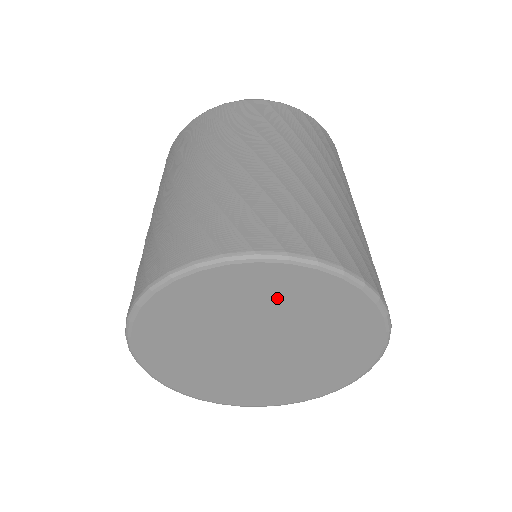
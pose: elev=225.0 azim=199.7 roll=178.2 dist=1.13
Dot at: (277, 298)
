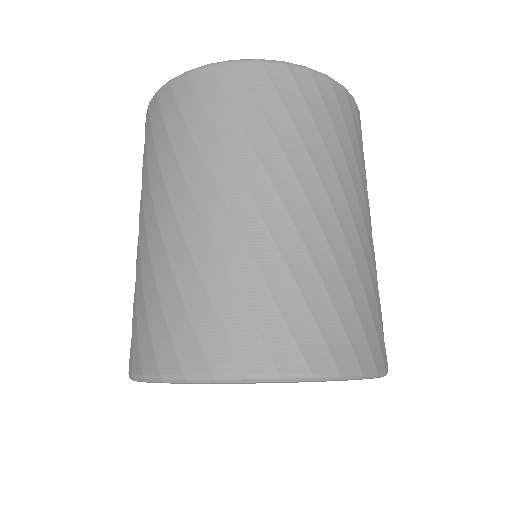
Dot at: occluded
